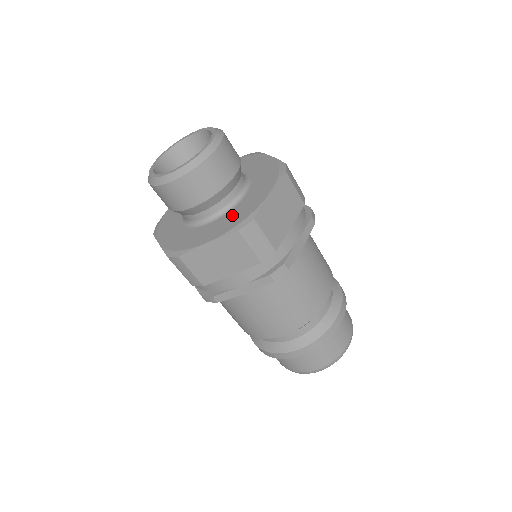
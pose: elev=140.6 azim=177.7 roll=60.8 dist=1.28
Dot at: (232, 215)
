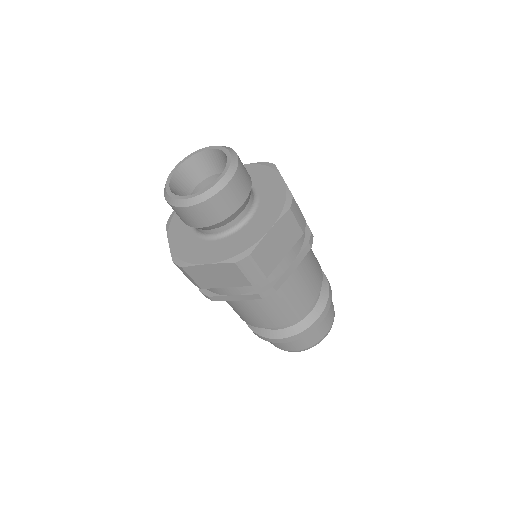
Dot at: (233, 241)
